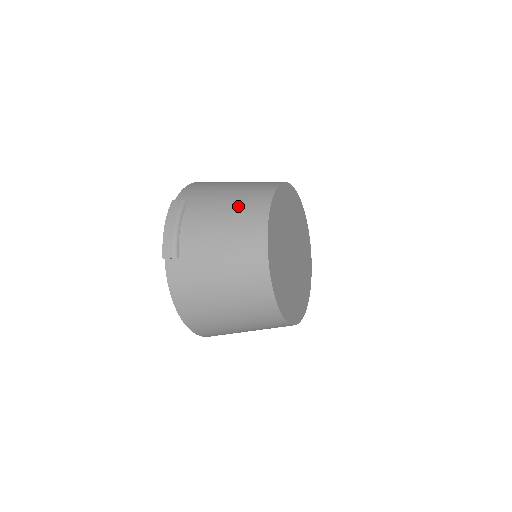
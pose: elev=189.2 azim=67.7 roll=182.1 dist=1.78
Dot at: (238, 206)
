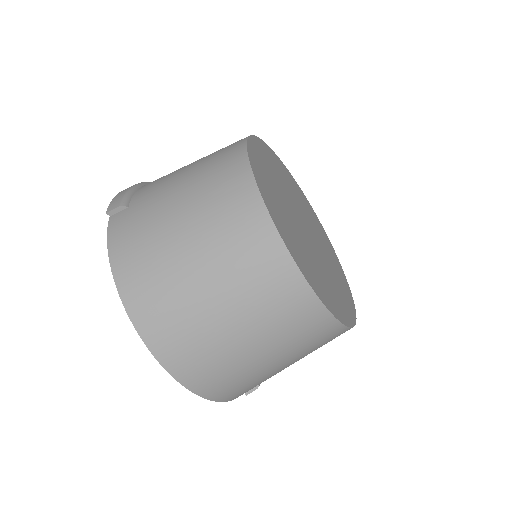
Dot at: occluded
